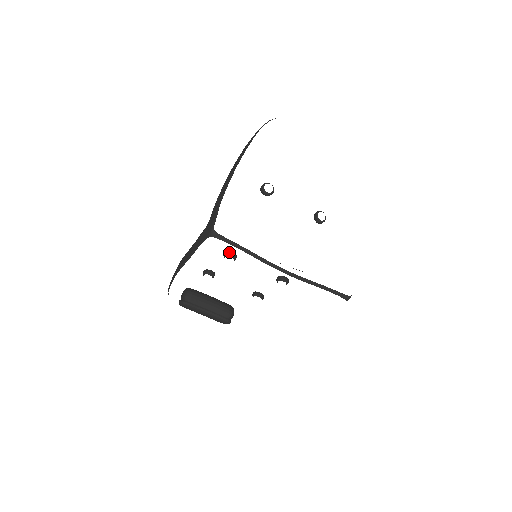
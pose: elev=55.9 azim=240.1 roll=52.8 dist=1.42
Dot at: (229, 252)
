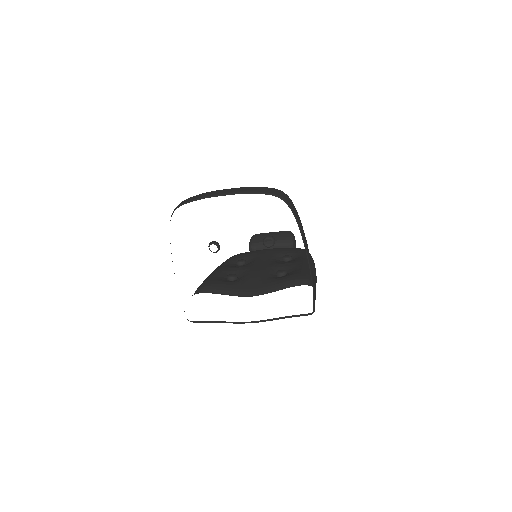
Dot at: (228, 279)
